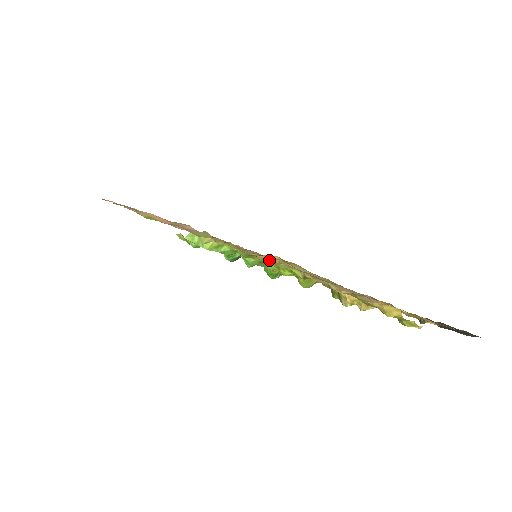
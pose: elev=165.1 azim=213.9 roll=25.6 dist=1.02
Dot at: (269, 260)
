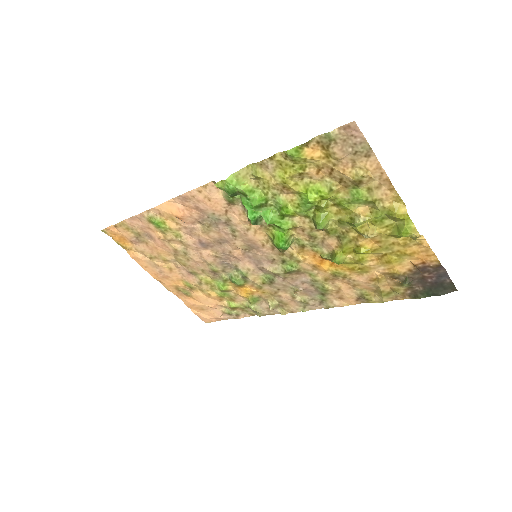
Dot at: (305, 171)
